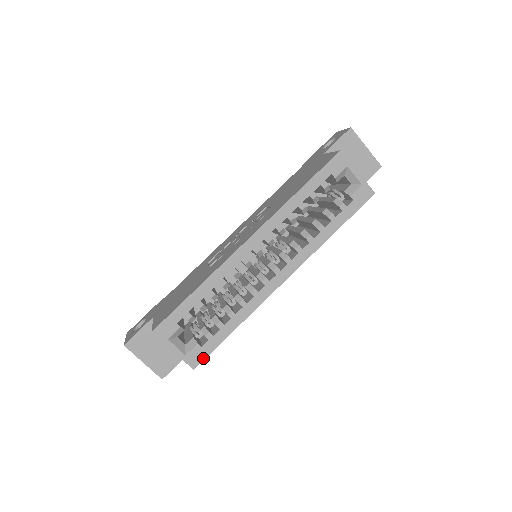
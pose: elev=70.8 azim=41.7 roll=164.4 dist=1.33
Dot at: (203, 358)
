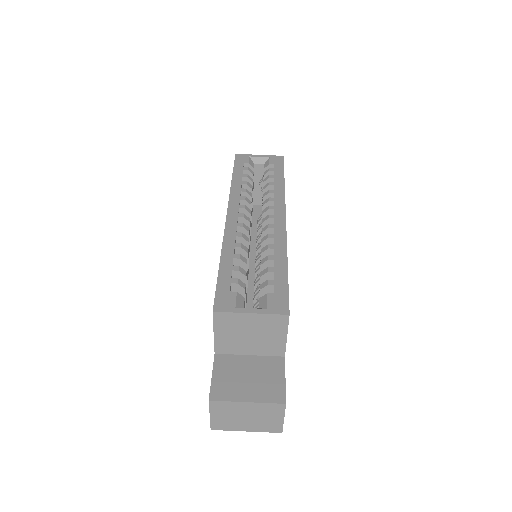
Dot at: (286, 301)
